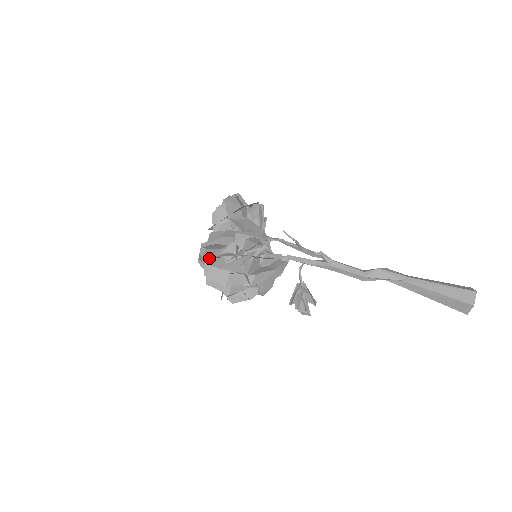
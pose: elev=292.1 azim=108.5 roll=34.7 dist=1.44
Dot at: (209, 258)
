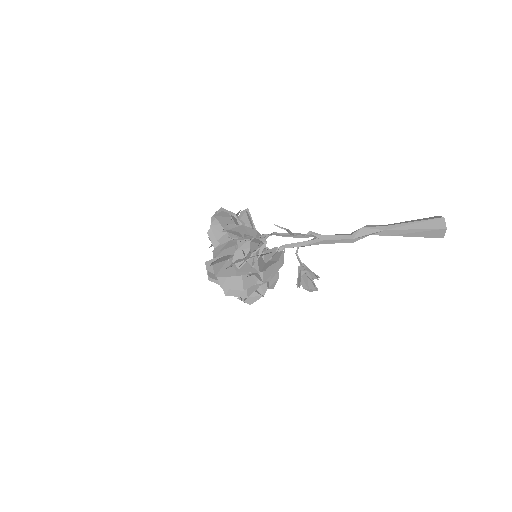
Dot at: (220, 271)
